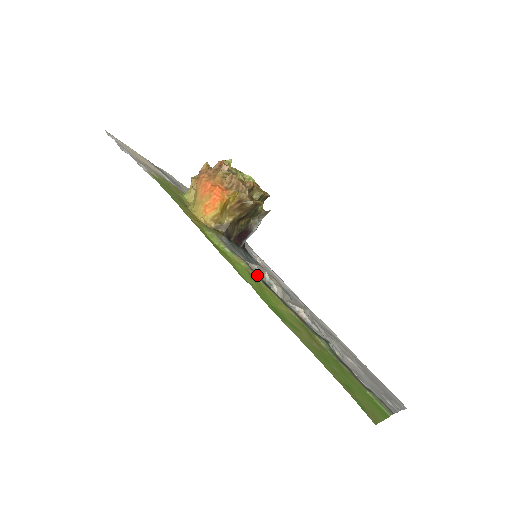
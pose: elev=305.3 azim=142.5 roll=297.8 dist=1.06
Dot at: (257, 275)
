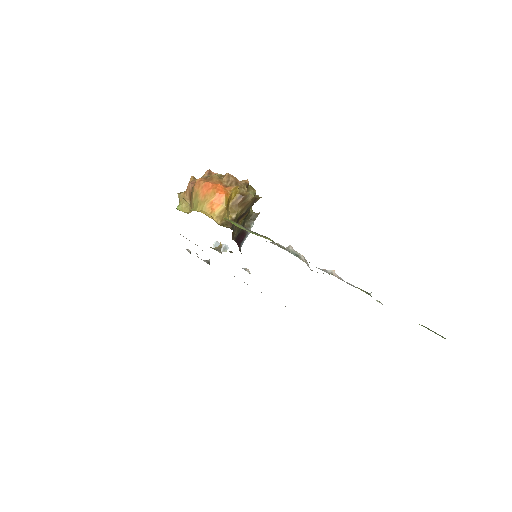
Dot at: (284, 248)
